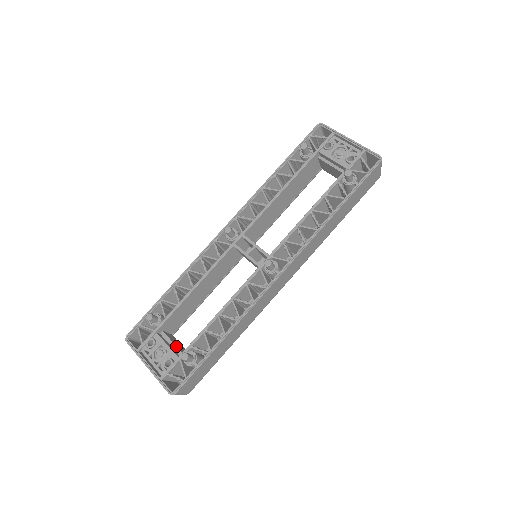
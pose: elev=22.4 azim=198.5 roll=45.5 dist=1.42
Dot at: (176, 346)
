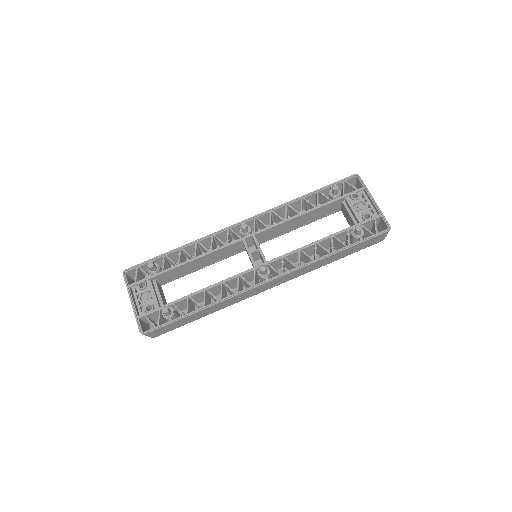
Dot at: (161, 297)
